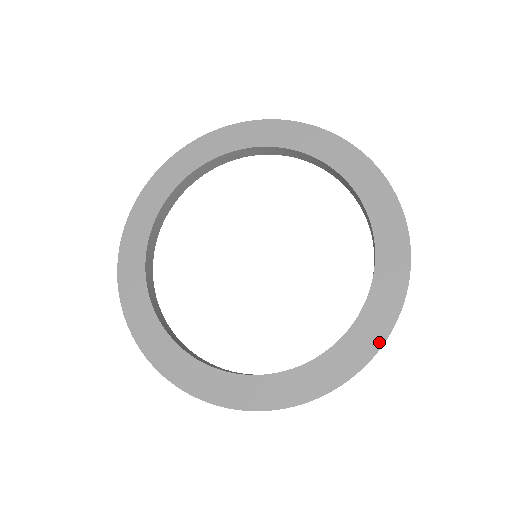
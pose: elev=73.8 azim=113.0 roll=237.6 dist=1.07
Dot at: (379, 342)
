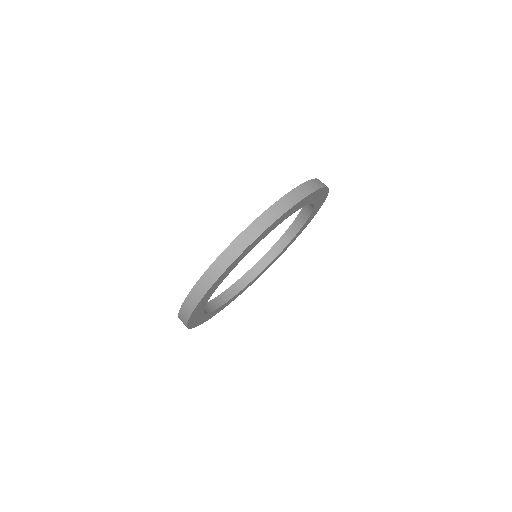
Dot at: (295, 189)
